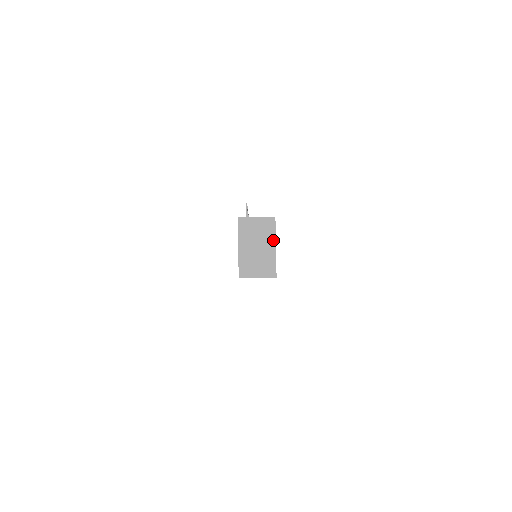
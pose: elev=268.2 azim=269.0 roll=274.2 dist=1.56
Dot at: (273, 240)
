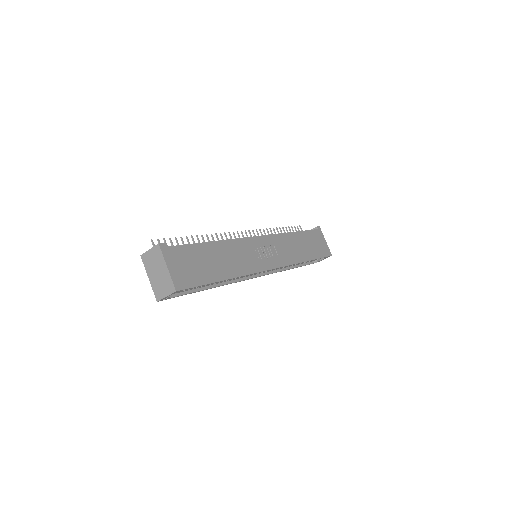
Dot at: (164, 263)
